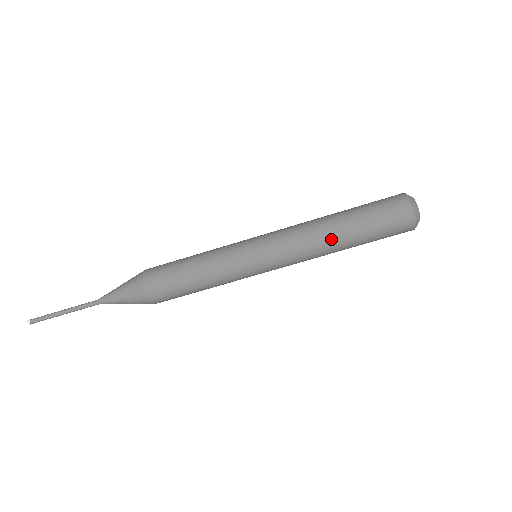
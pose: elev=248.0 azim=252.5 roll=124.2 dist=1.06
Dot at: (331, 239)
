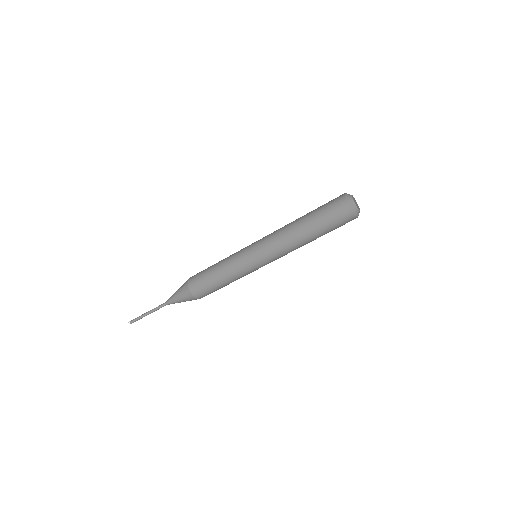
Dot at: (305, 244)
